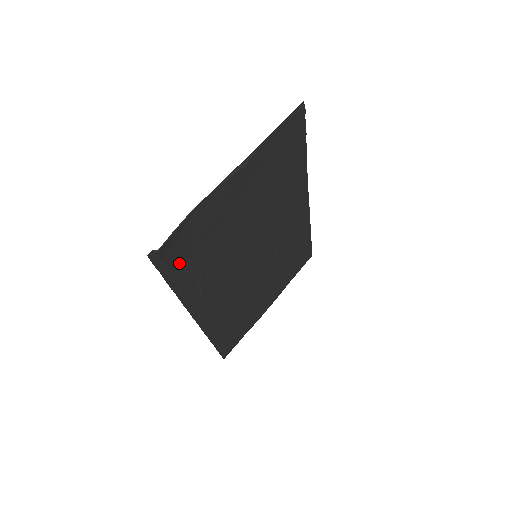
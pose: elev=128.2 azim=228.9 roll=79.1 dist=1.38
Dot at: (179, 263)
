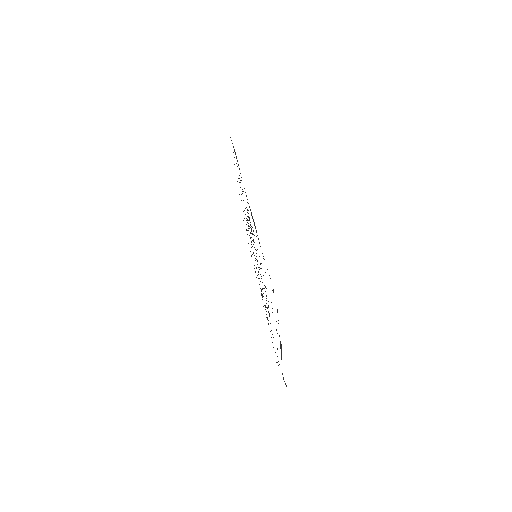
Dot at: occluded
